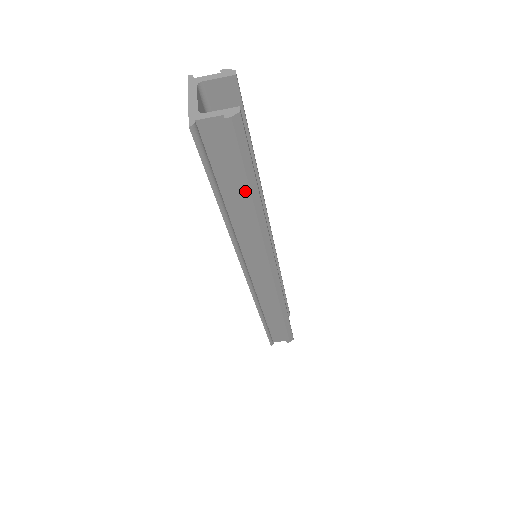
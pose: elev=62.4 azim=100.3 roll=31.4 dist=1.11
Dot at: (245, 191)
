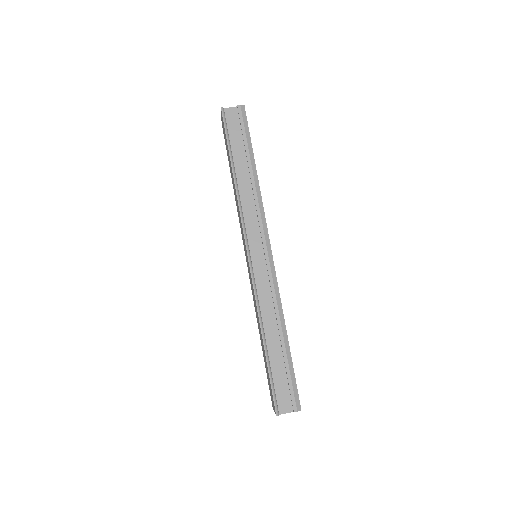
Dot at: (247, 155)
